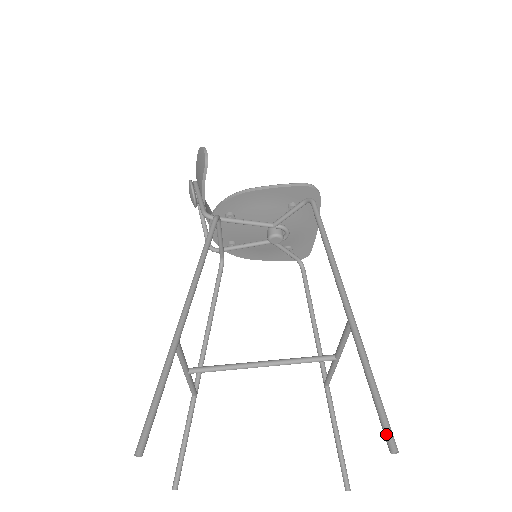
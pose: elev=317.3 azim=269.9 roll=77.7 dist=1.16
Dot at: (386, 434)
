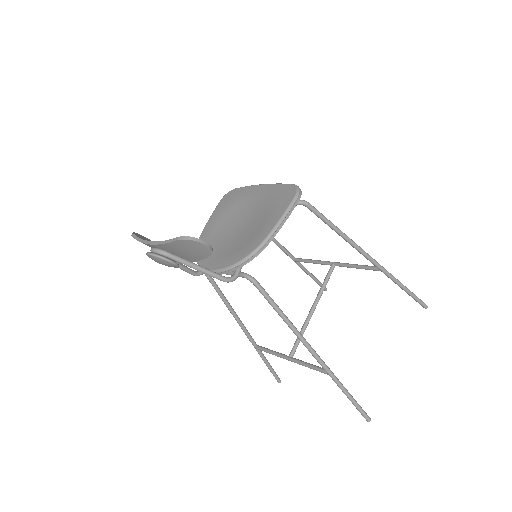
Dot at: (422, 305)
